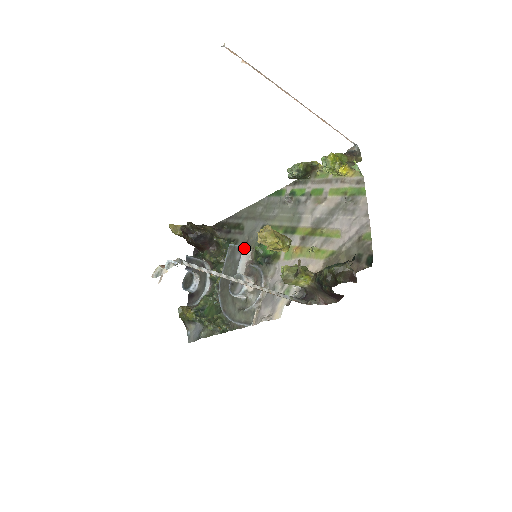
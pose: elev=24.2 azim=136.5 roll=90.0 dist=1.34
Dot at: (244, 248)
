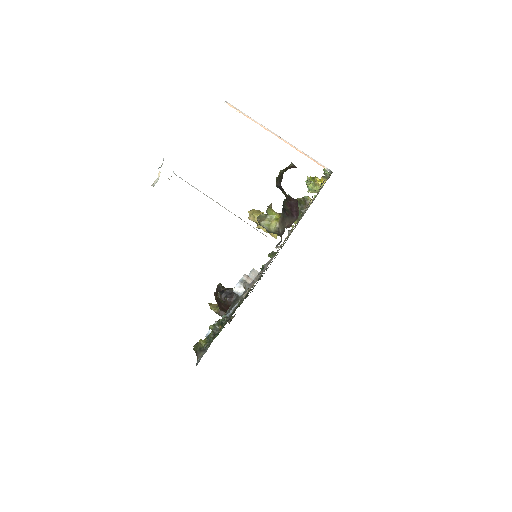
Dot at: (253, 269)
